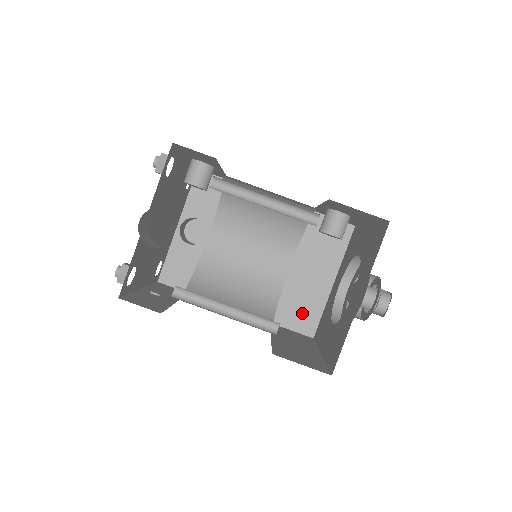
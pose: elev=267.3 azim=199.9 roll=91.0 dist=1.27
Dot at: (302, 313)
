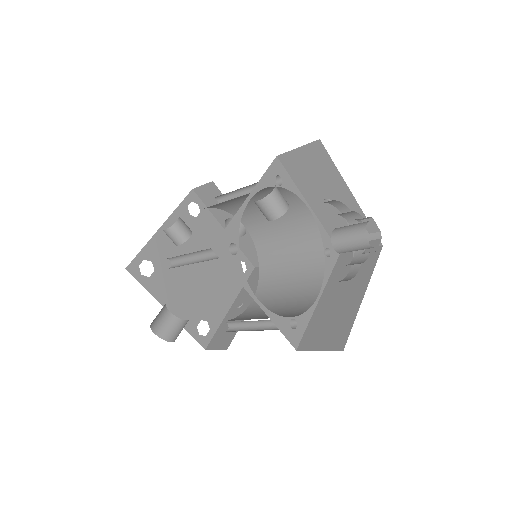
Dot at: occluded
